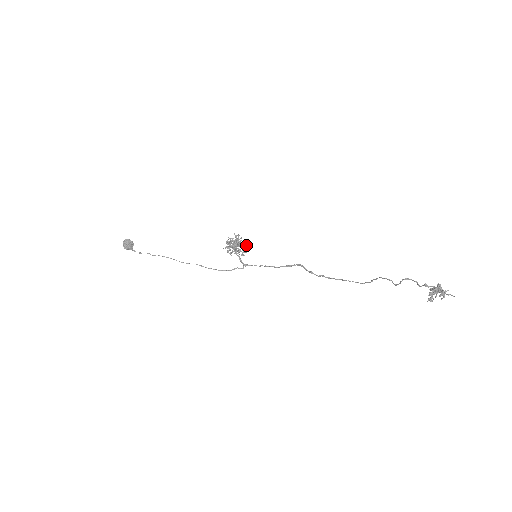
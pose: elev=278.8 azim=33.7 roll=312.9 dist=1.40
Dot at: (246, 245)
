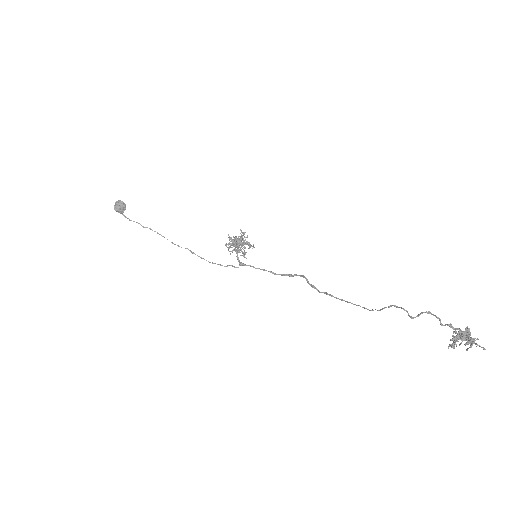
Dot at: (249, 245)
